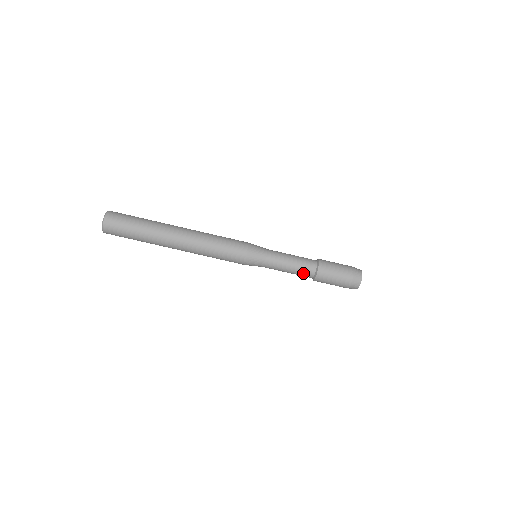
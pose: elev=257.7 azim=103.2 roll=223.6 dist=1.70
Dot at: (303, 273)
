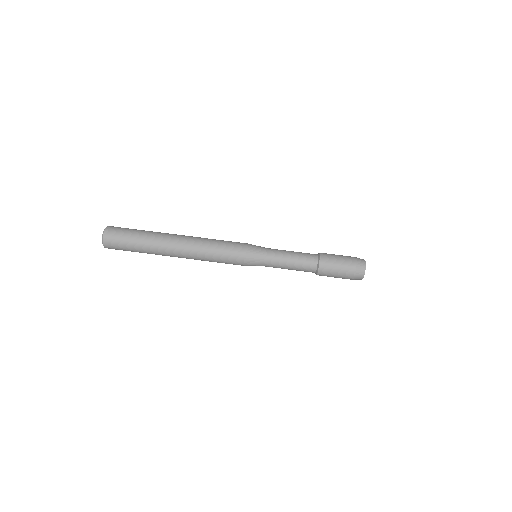
Dot at: (306, 259)
